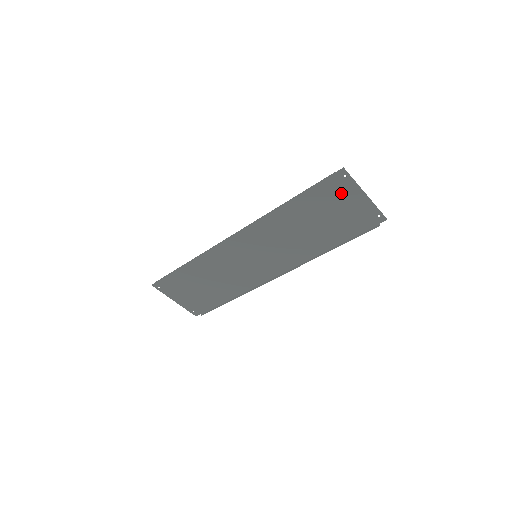
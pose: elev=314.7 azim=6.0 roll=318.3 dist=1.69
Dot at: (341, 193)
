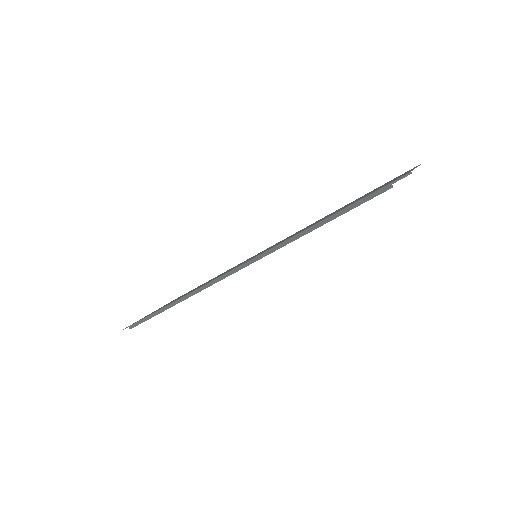
Dot at: occluded
